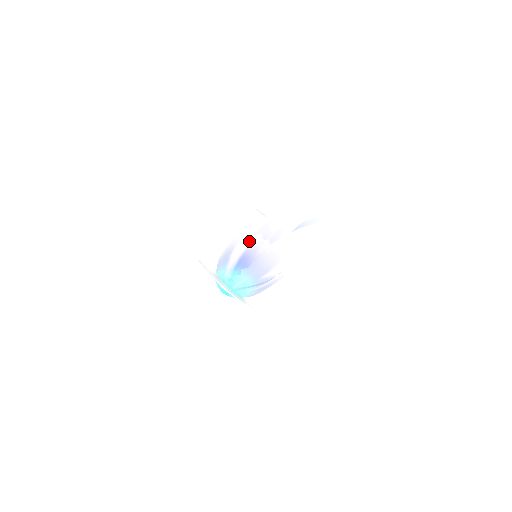
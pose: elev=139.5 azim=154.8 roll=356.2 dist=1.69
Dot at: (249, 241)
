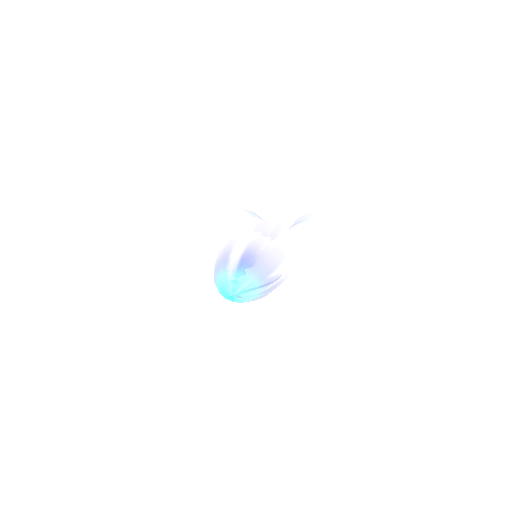
Dot at: (248, 239)
